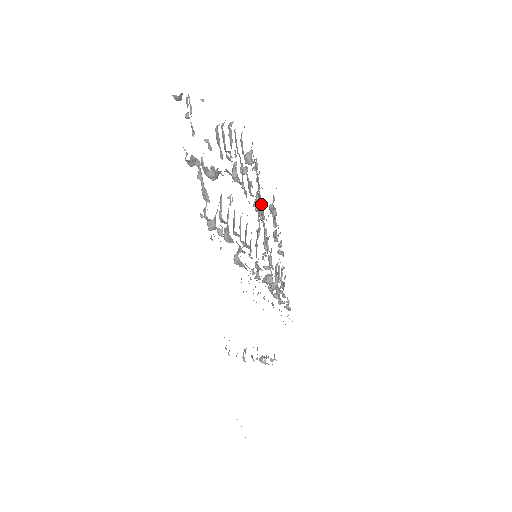
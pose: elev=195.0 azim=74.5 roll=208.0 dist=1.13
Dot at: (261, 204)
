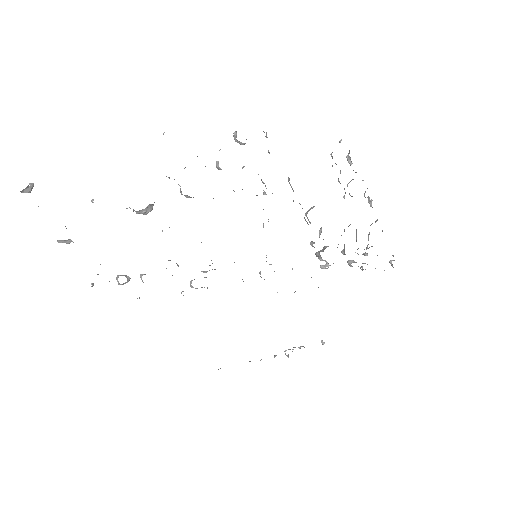
Dot at: occluded
